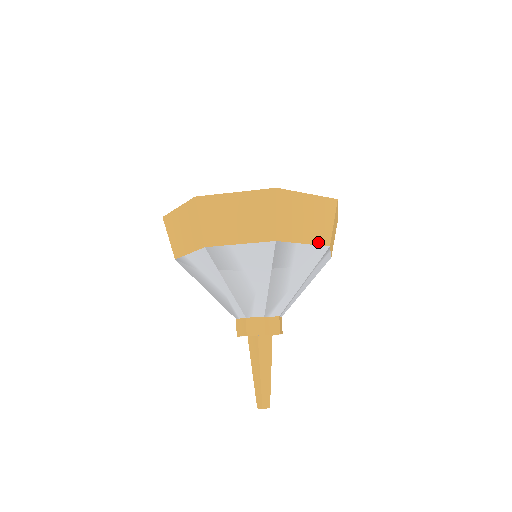
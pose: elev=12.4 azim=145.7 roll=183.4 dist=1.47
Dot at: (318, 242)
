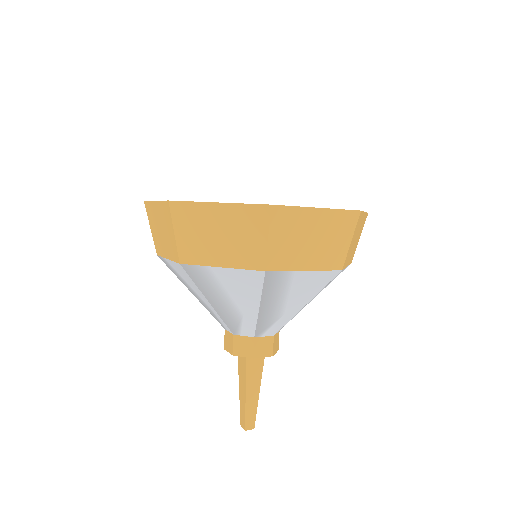
Dot at: (326, 266)
